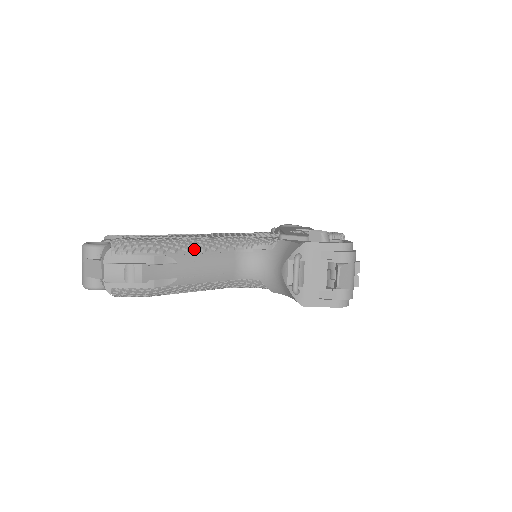
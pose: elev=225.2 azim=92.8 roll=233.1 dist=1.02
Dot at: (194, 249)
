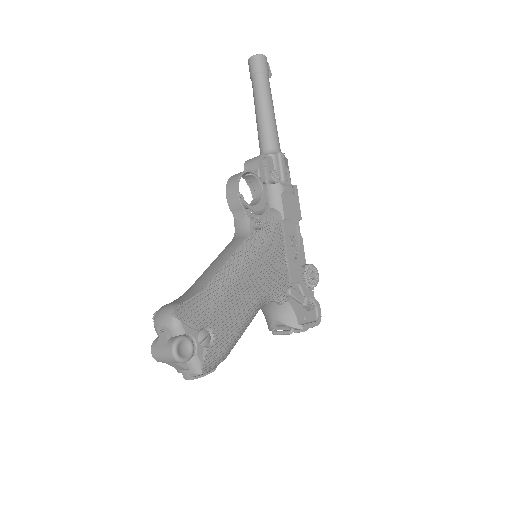
Dot at: occluded
